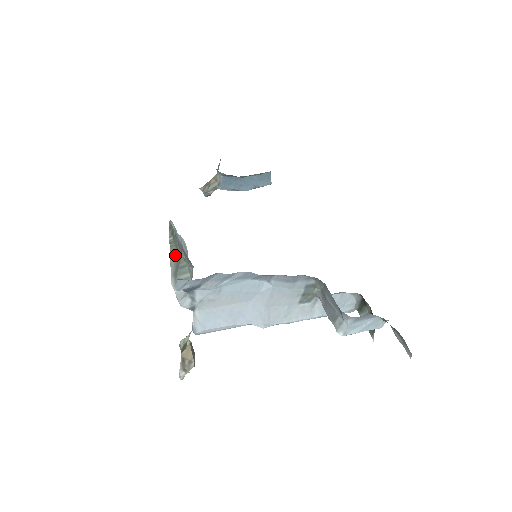
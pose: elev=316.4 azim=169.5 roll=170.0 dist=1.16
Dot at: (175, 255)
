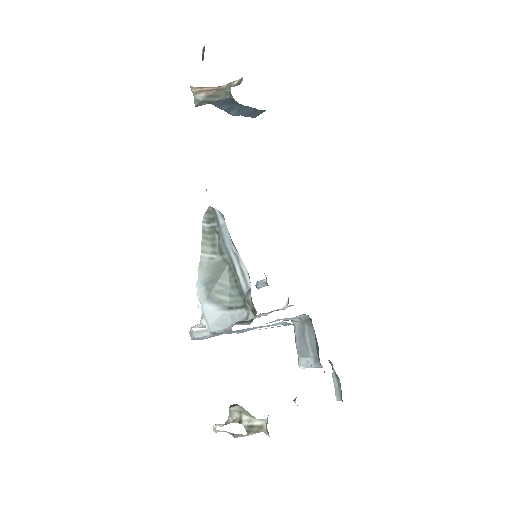
Dot at: (209, 256)
